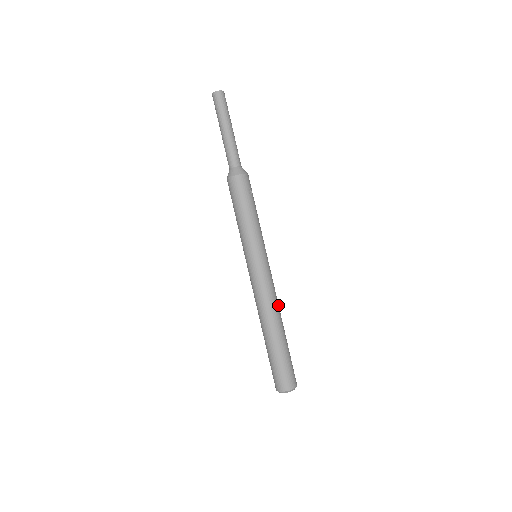
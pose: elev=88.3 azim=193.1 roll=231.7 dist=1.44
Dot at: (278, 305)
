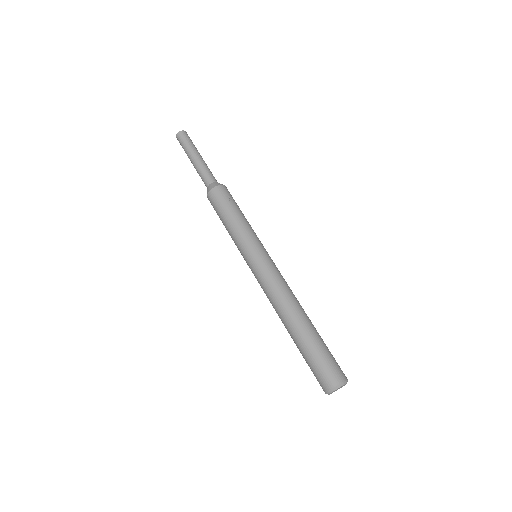
Dot at: (294, 296)
